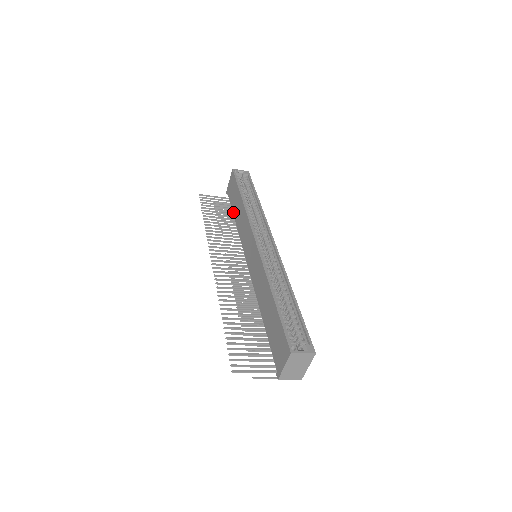
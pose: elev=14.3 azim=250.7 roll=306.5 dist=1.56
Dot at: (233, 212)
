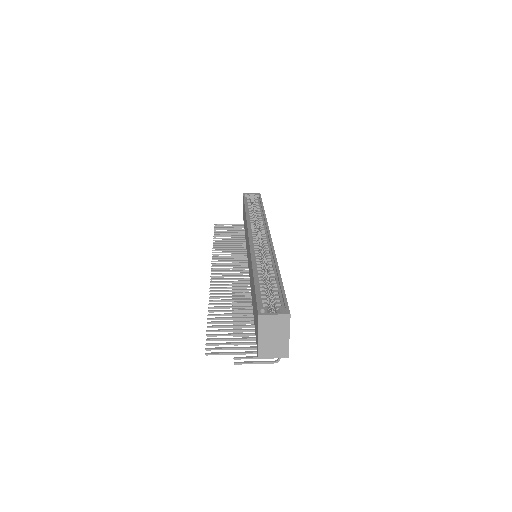
Dot at: occluded
